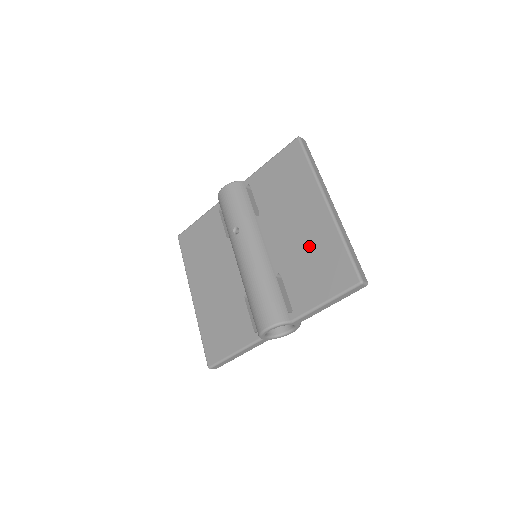
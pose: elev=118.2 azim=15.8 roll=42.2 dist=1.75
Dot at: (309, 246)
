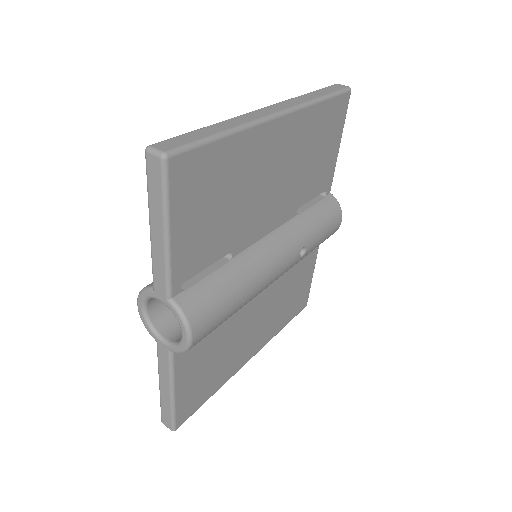
Dot at: occluded
